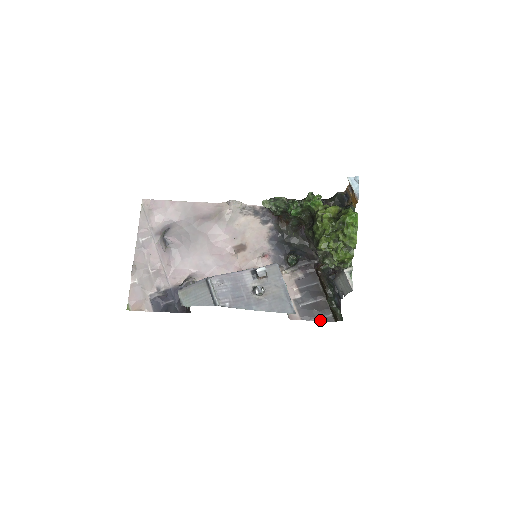
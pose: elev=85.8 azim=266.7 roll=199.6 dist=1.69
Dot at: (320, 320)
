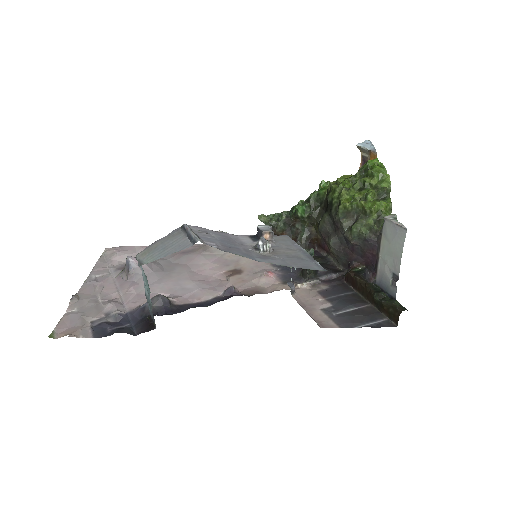
Dot at: (371, 326)
